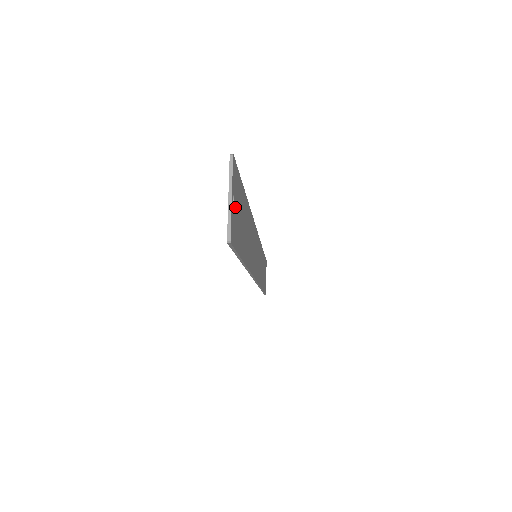
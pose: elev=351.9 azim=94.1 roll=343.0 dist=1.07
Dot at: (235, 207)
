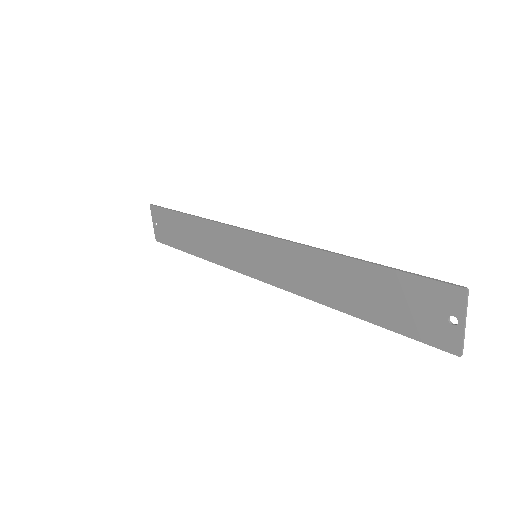
Dot at: (440, 316)
